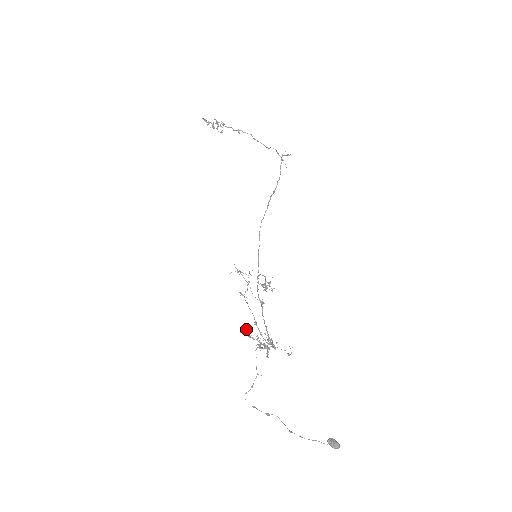
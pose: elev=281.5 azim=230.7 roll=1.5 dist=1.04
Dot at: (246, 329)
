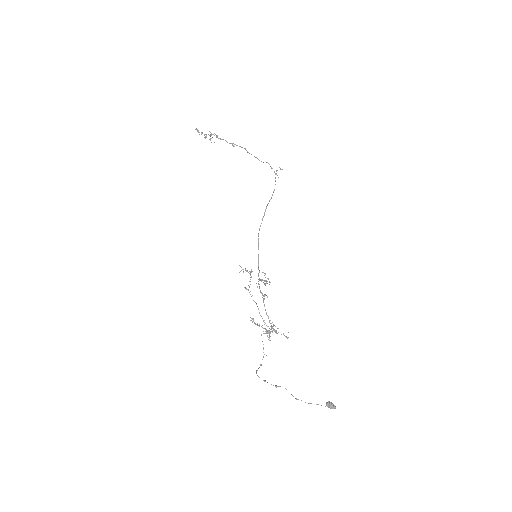
Dot at: occluded
